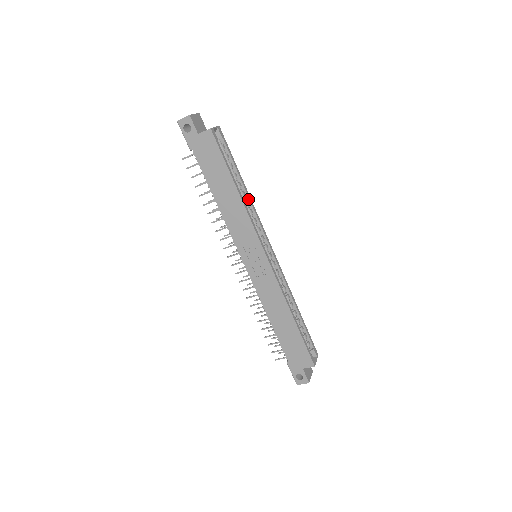
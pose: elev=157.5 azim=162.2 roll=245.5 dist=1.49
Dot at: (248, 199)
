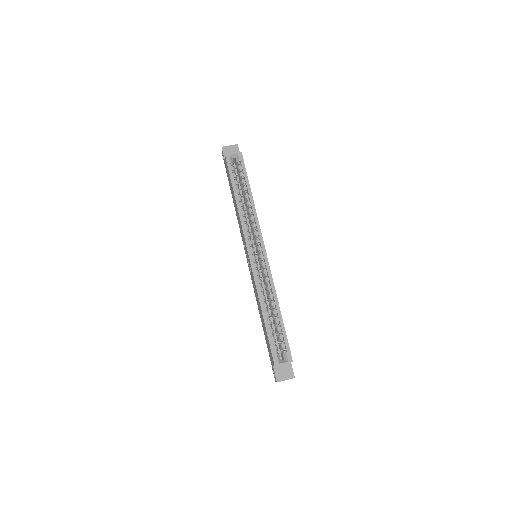
Dot at: (252, 208)
